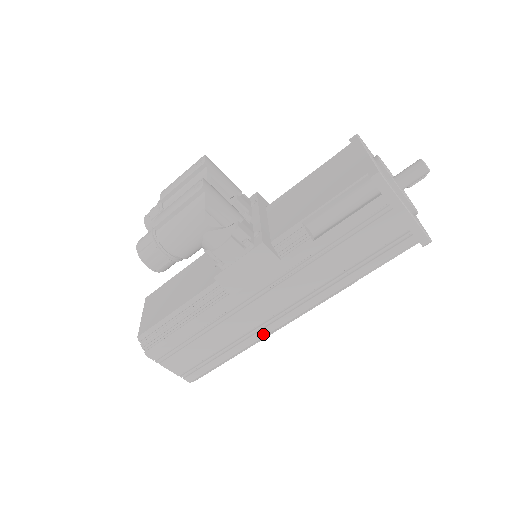
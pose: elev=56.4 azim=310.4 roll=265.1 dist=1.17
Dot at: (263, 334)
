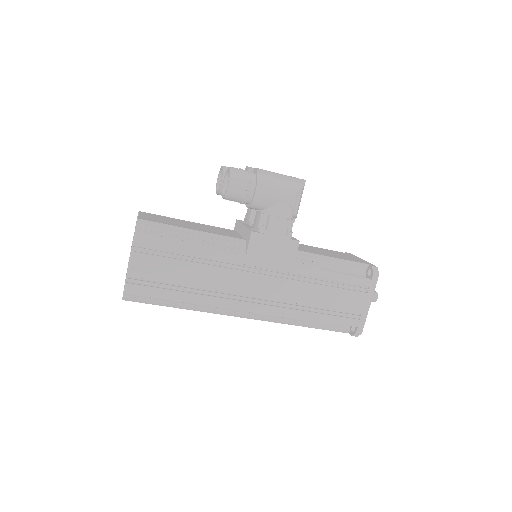
Dot at: (223, 303)
